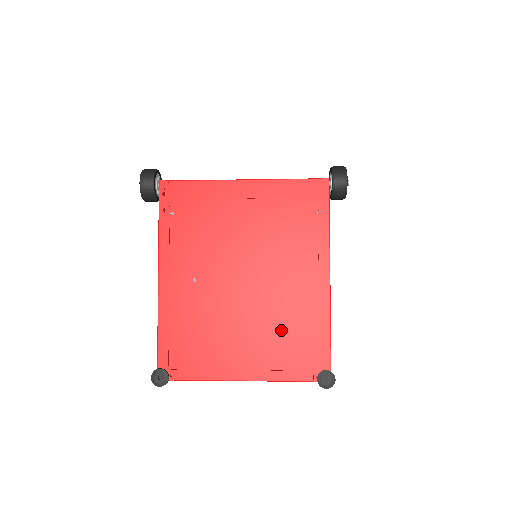
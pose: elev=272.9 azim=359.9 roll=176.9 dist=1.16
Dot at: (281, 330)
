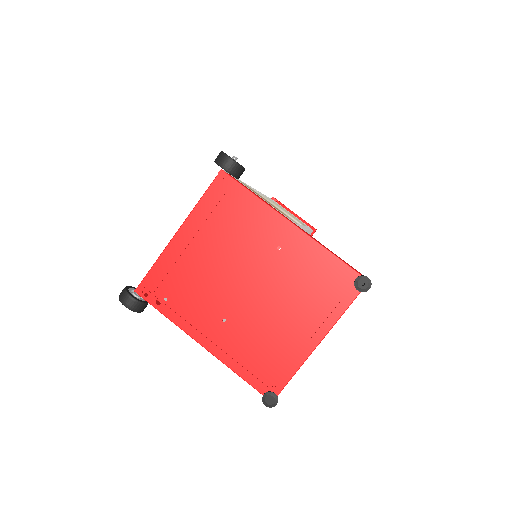
Dot at: (307, 287)
